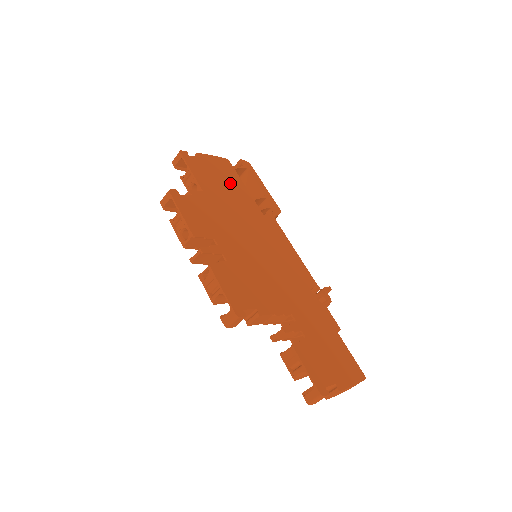
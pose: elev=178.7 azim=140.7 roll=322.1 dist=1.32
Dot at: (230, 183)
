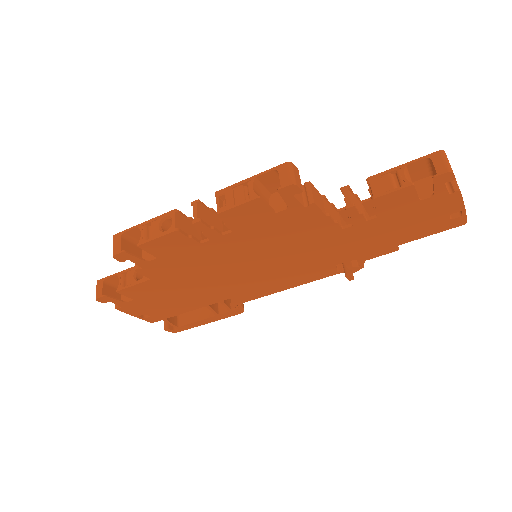
Dot at: occluded
